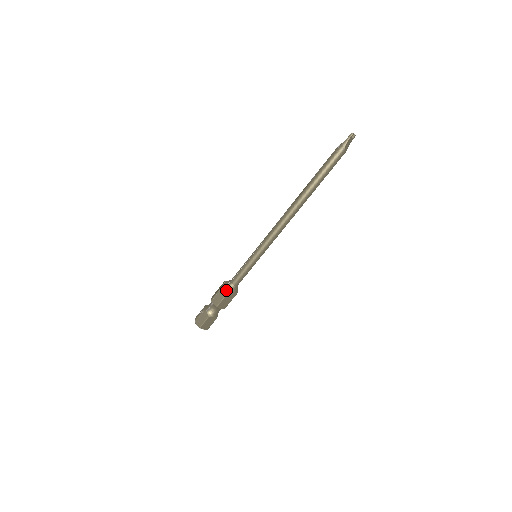
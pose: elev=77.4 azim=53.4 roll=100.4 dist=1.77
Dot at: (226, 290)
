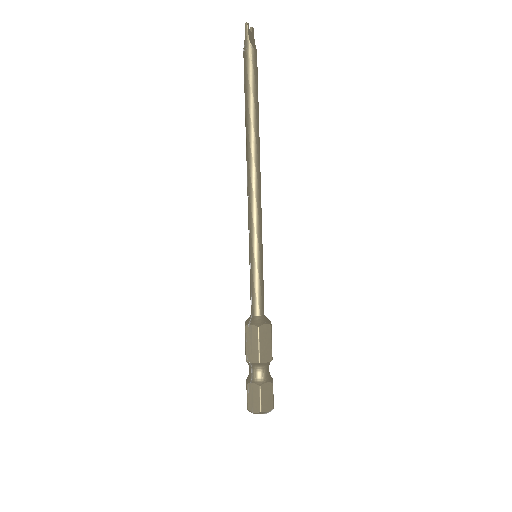
Dot at: (253, 329)
